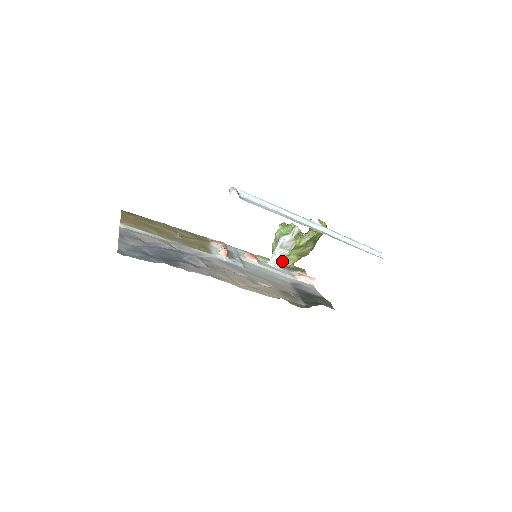
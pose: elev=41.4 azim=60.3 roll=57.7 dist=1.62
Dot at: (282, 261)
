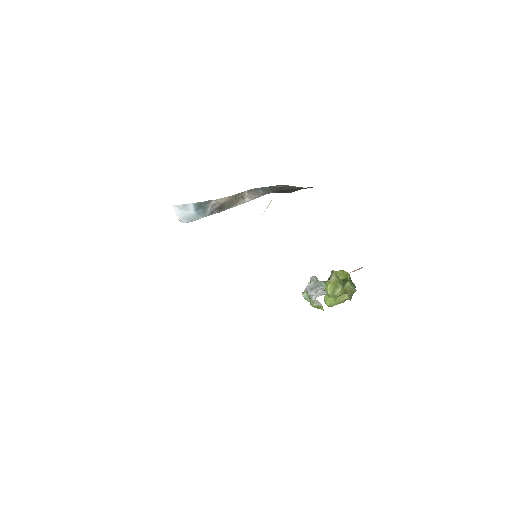
Dot at: (322, 291)
